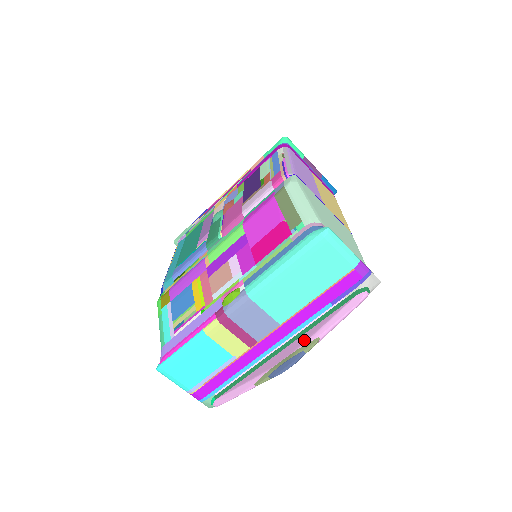
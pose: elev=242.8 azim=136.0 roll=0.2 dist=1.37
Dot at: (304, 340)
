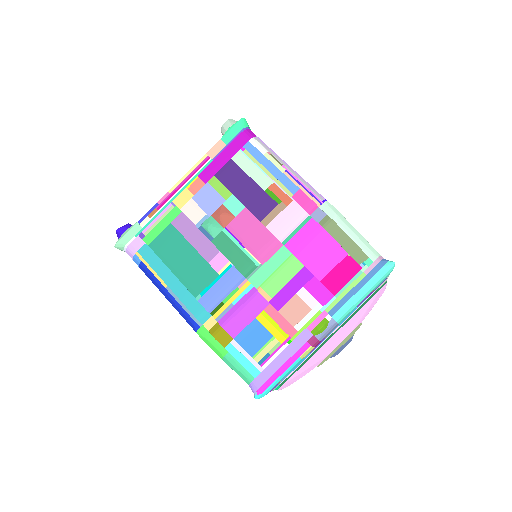
Dot at: (352, 327)
